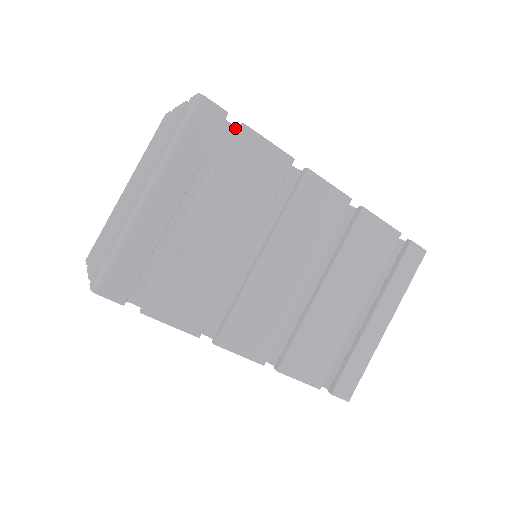
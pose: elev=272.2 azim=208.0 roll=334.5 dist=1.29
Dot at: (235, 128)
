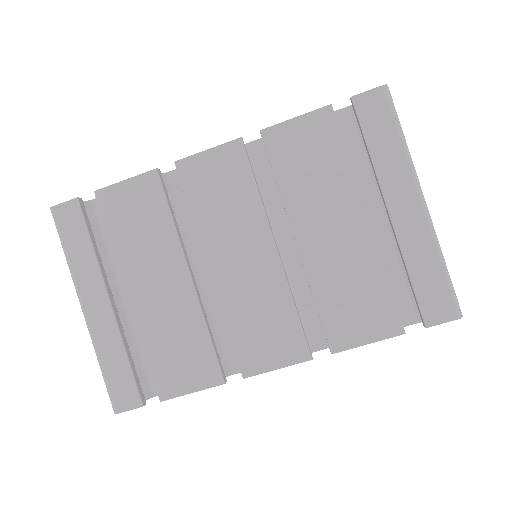
Dot at: occluded
